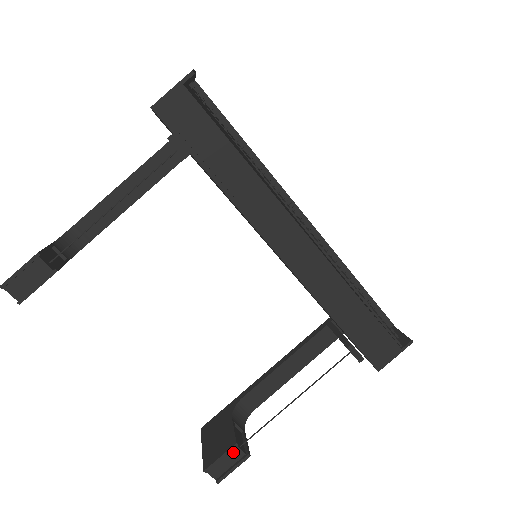
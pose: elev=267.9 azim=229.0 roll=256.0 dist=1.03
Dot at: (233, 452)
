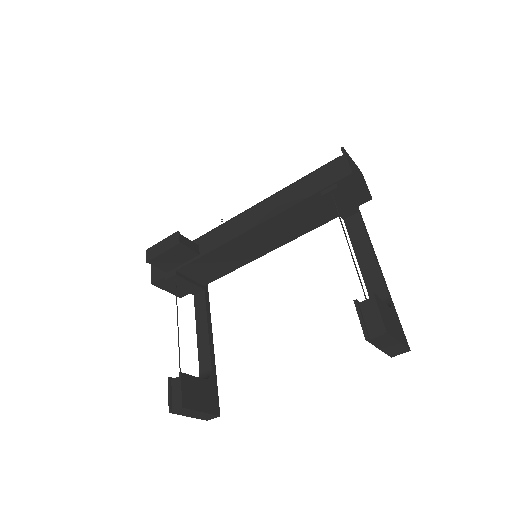
Dot at: (364, 308)
